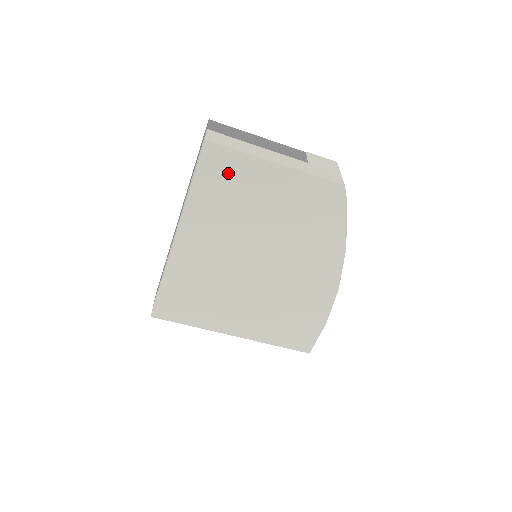
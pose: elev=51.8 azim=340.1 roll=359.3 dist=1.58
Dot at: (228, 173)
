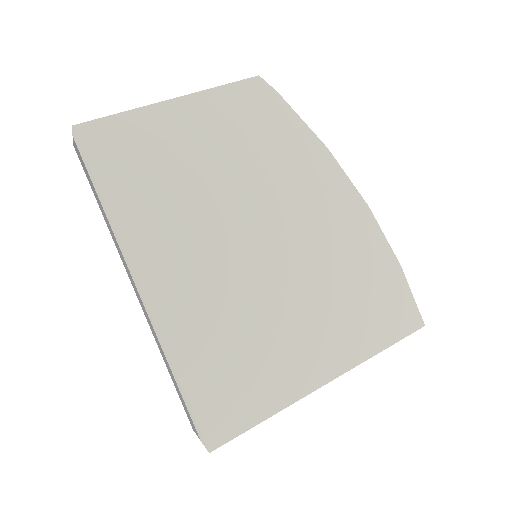
Dot at: (131, 149)
